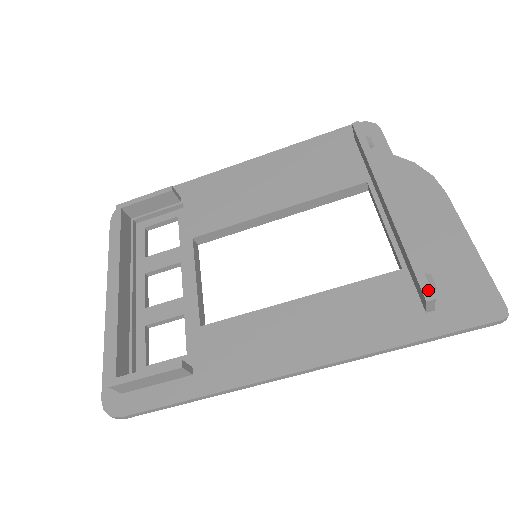
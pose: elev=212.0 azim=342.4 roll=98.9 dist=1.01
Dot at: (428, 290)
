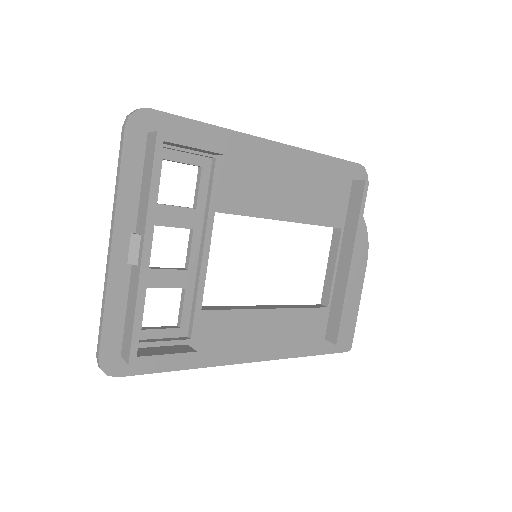
Dot at: (340, 338)
